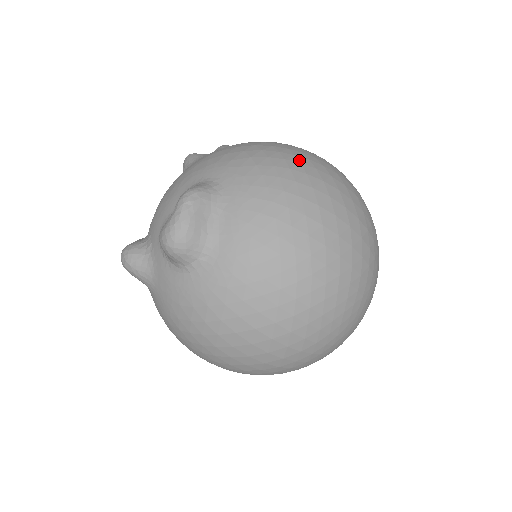
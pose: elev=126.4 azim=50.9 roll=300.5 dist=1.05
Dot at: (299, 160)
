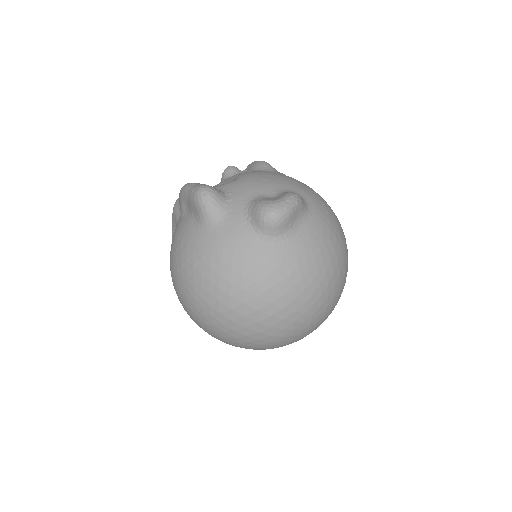
Dot at: occluded
